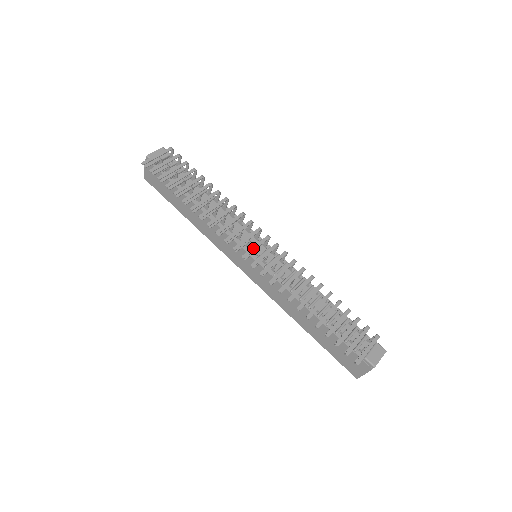
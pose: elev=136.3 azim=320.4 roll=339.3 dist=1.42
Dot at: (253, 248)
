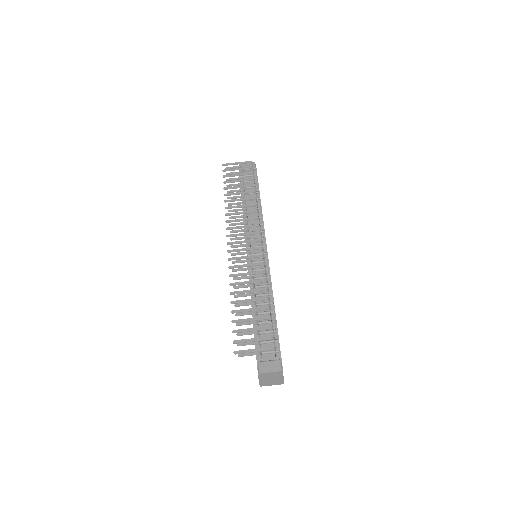
Dot at: (240, 241)
